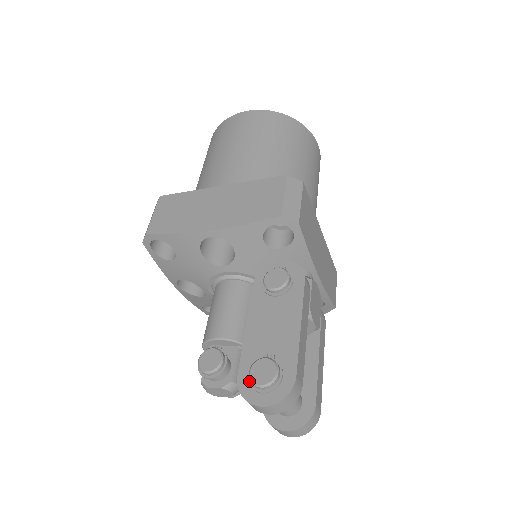
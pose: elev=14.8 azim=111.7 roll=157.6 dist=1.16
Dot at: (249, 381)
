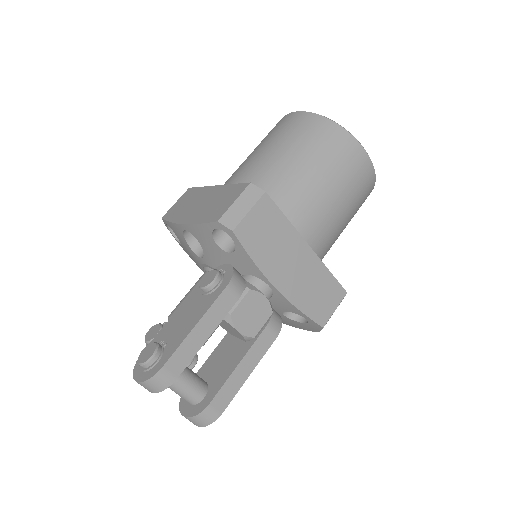
Dot at: occluded
